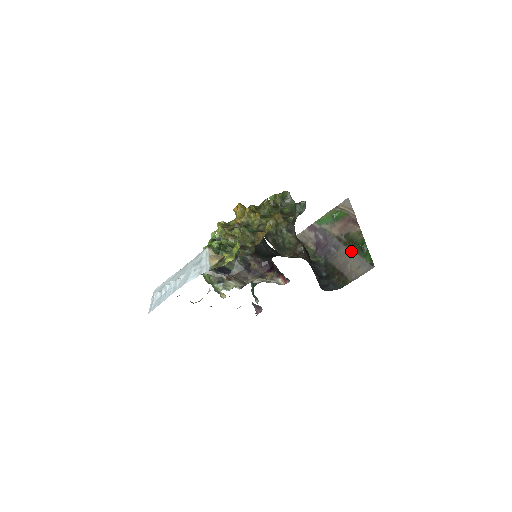
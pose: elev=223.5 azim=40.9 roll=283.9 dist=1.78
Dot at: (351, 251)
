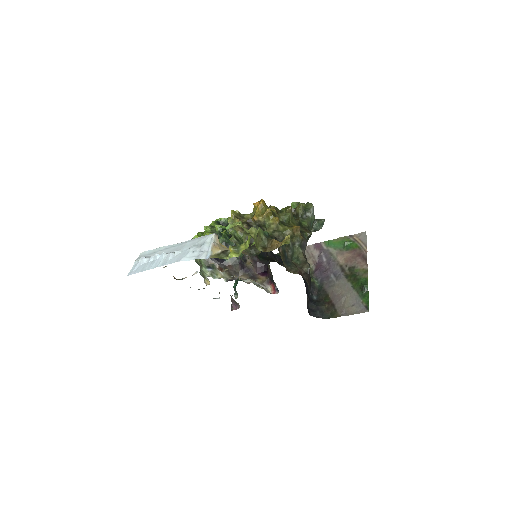
Dot at: (350, 286)
